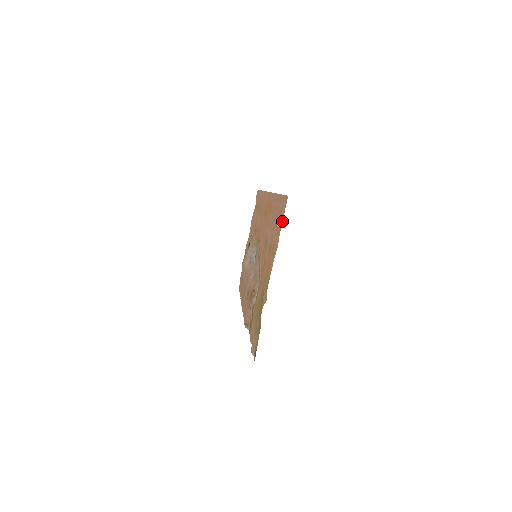
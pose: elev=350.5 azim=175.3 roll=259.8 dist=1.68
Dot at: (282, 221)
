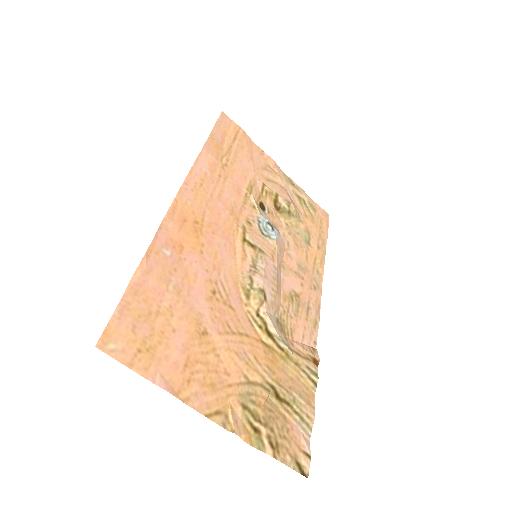
Dot at: occluded
